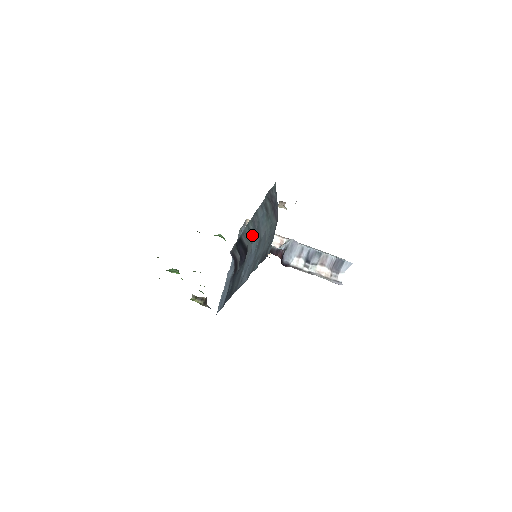
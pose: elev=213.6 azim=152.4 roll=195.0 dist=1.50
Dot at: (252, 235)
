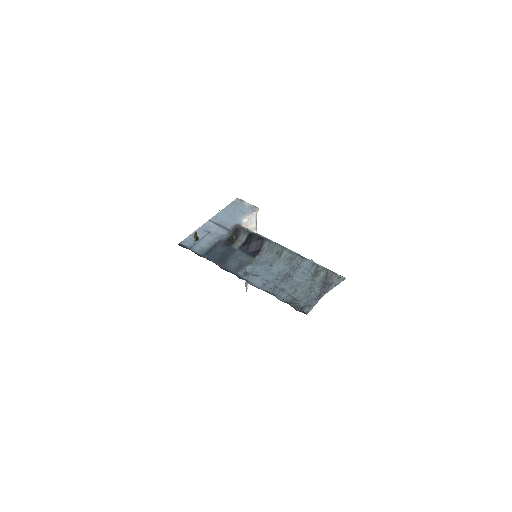
Dot at: (279, 256)
